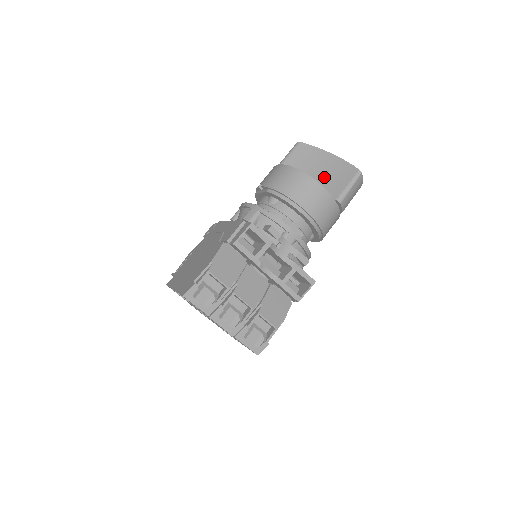
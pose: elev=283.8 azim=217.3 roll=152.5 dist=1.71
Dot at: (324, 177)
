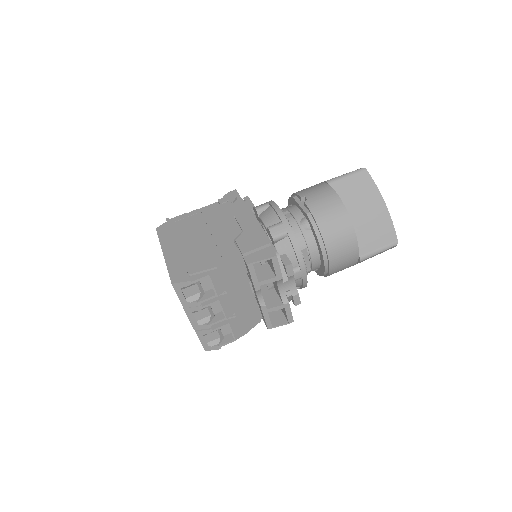
Dot at: (364, 224)
